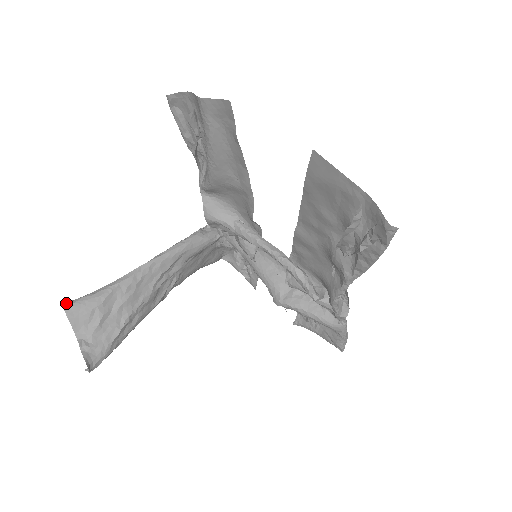
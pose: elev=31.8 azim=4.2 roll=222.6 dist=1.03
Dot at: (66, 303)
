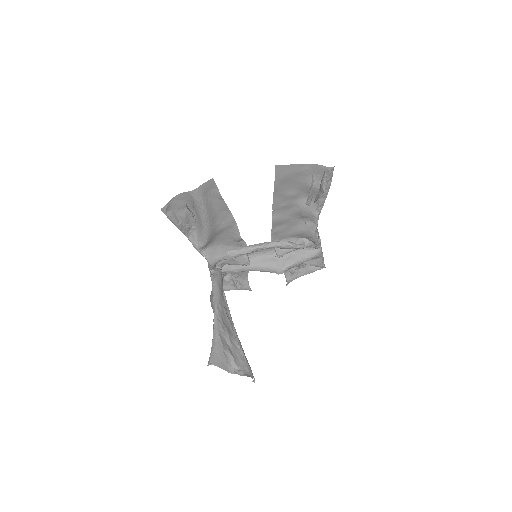
Dot at: (209, 362)
